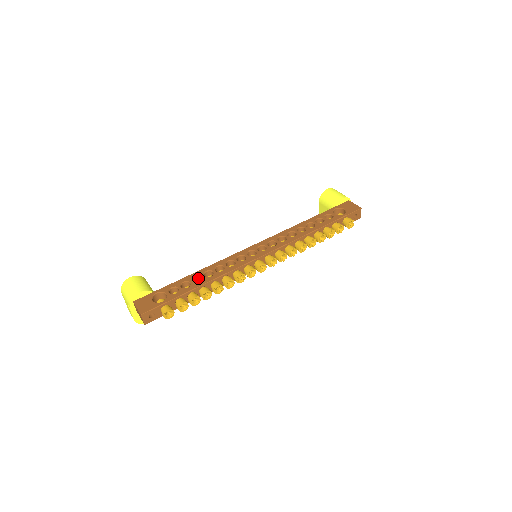
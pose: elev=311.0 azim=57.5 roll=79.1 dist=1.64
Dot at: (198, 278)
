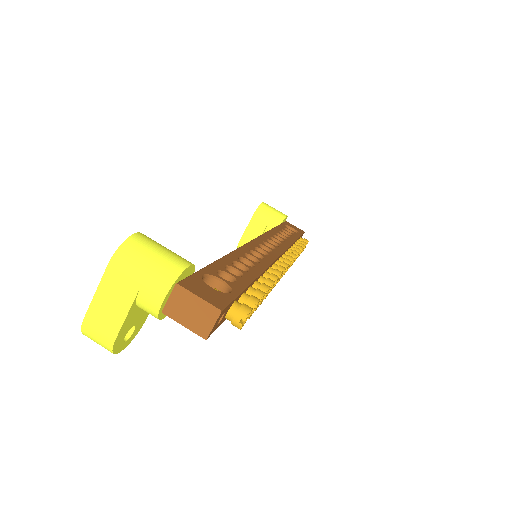
Dot at: occluded
